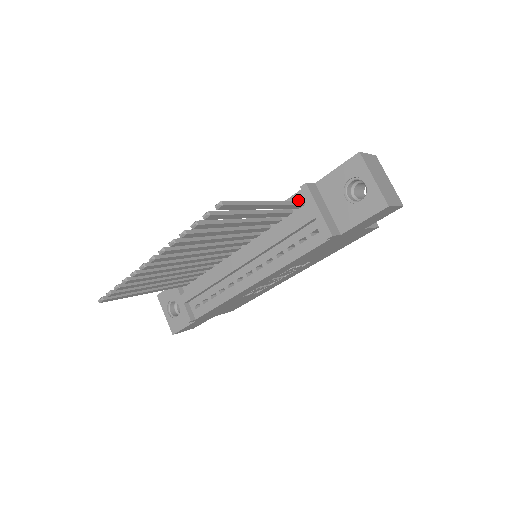
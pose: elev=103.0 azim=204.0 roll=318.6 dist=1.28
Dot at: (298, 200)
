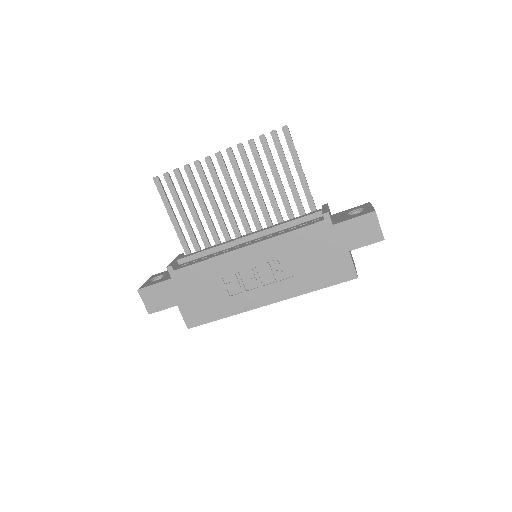
Dot at: occluded
